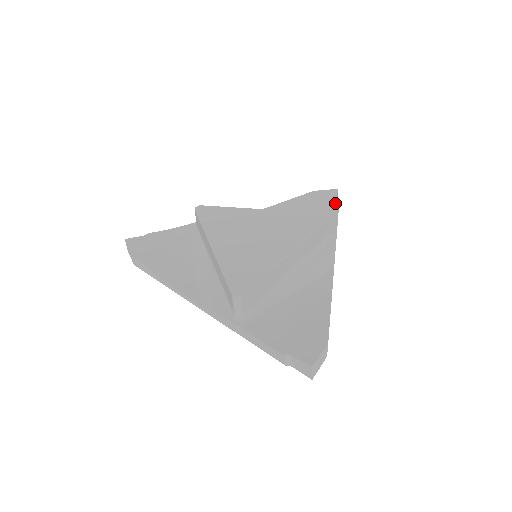
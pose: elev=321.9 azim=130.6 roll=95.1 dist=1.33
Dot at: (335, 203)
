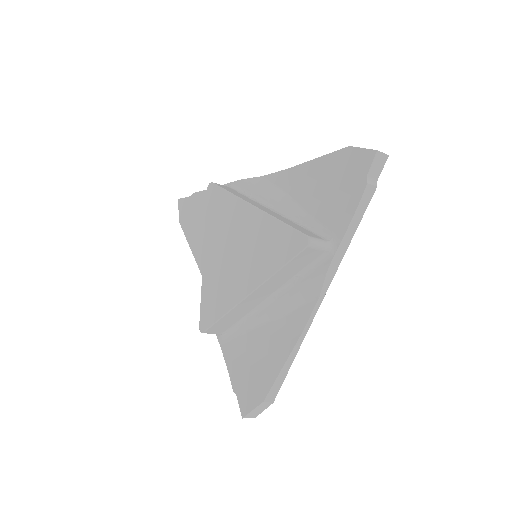
Dot at: (362, 182)
